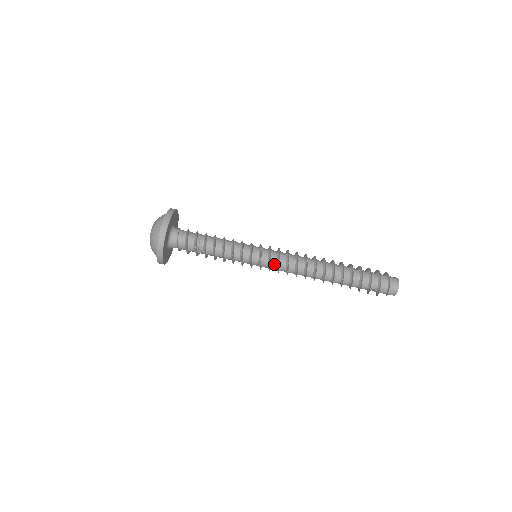
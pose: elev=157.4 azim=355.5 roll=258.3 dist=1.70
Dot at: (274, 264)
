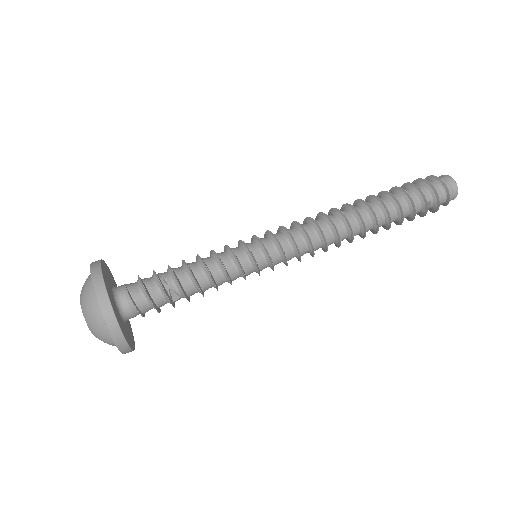
Dot at: (288, 247)
